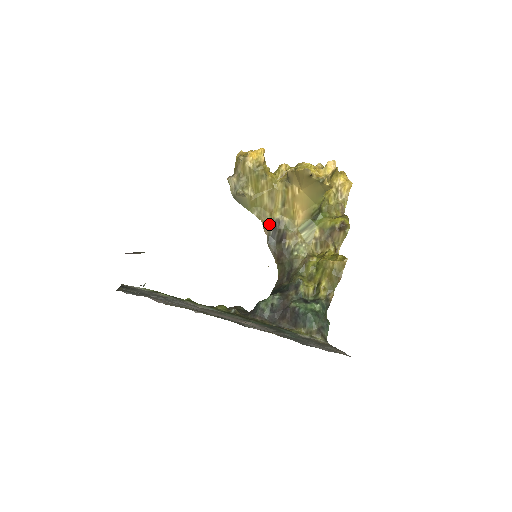
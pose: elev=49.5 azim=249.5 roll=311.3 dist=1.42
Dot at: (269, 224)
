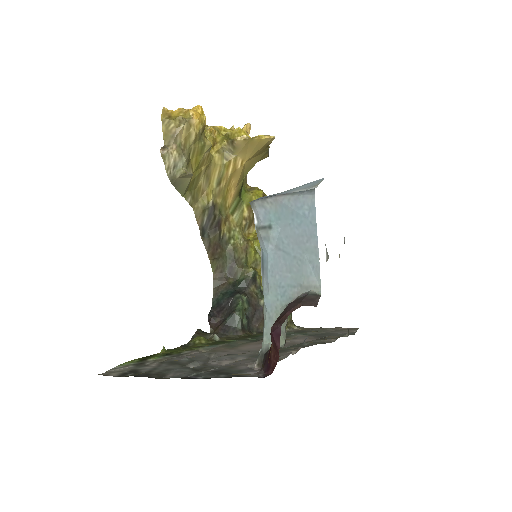
Dot at: (204, 211)
